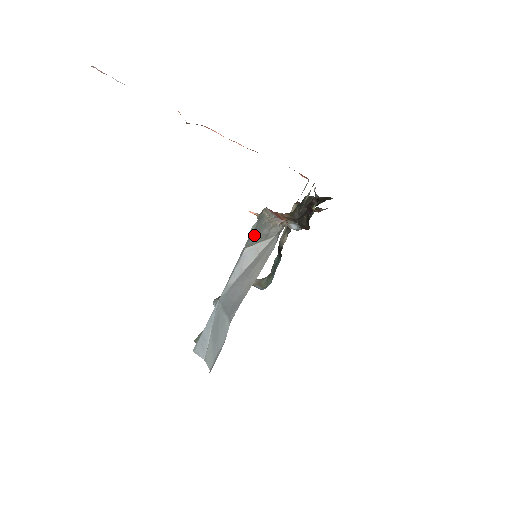
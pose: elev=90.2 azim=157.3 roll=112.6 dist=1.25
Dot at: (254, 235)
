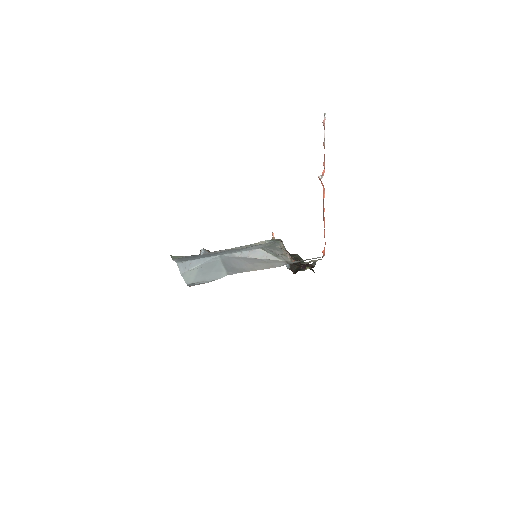
Dot at: (269, 247)
